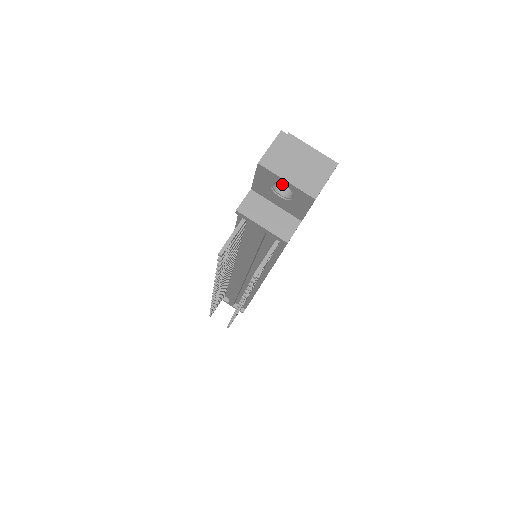
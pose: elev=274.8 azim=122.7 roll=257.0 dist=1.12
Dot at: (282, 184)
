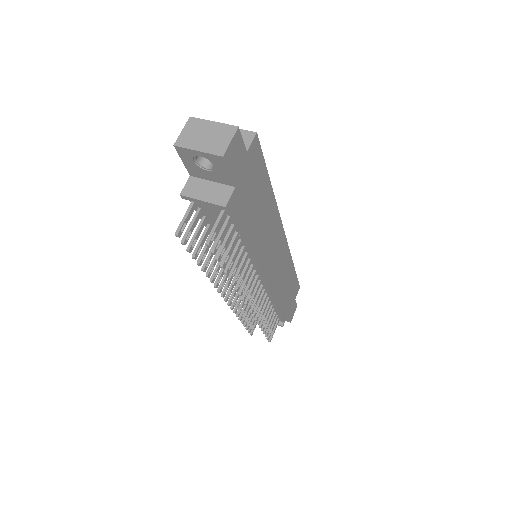
Dot at: (207, 160)
